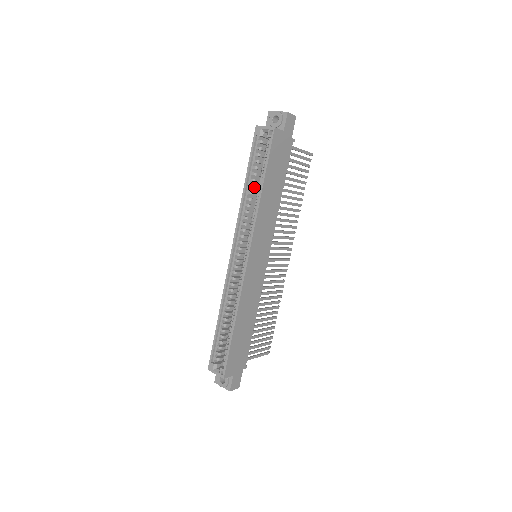
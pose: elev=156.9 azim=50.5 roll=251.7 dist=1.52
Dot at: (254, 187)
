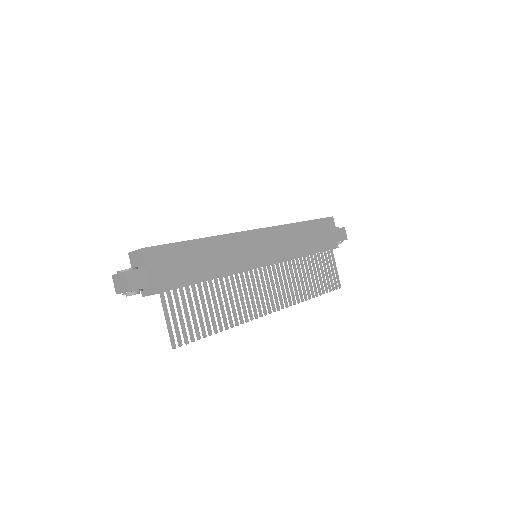
Dot at: occluded
